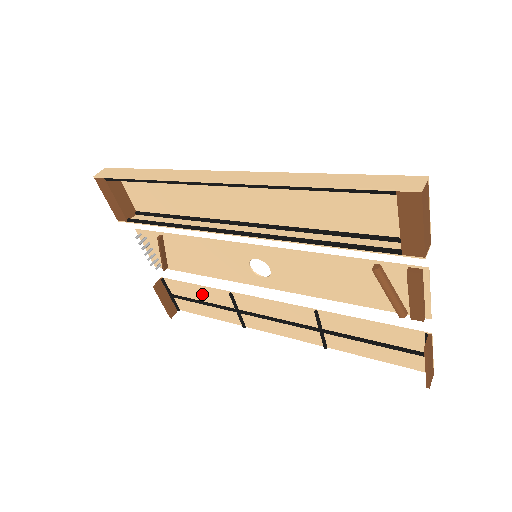
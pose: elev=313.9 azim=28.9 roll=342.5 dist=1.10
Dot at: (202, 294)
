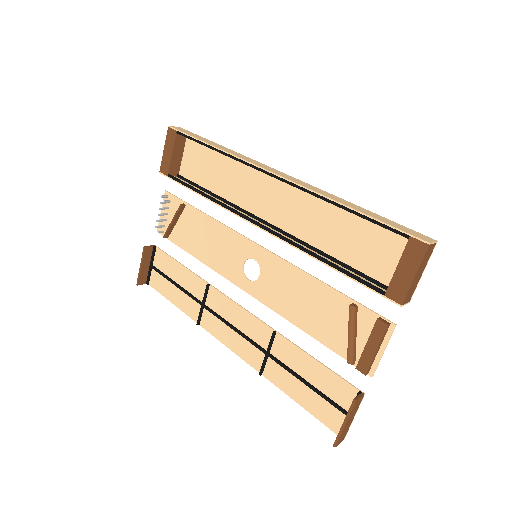
Dot at: (181, 276)
